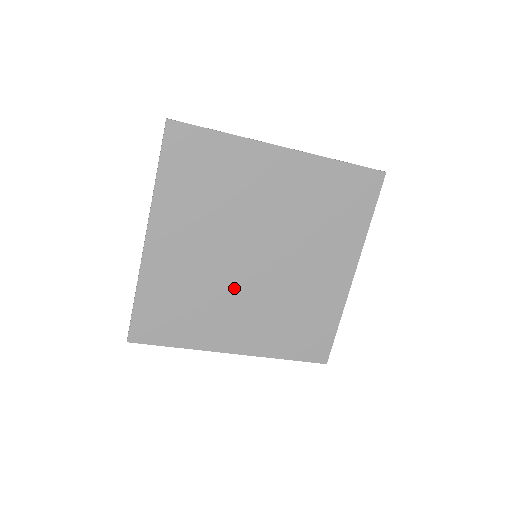
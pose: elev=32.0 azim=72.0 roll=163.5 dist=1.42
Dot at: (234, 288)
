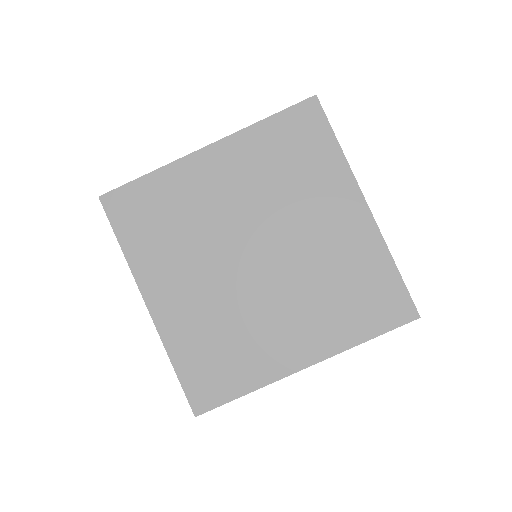
Dot at: (257, 299)
